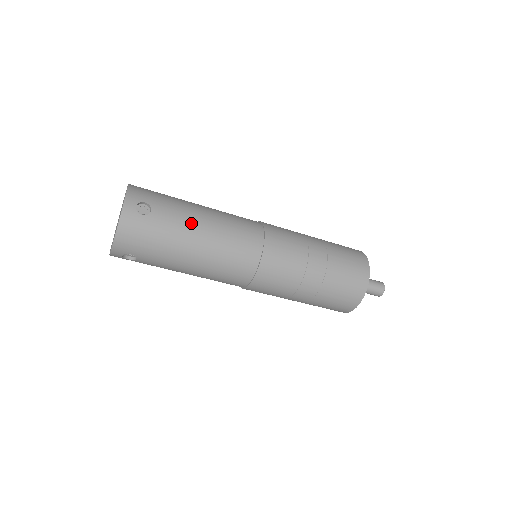
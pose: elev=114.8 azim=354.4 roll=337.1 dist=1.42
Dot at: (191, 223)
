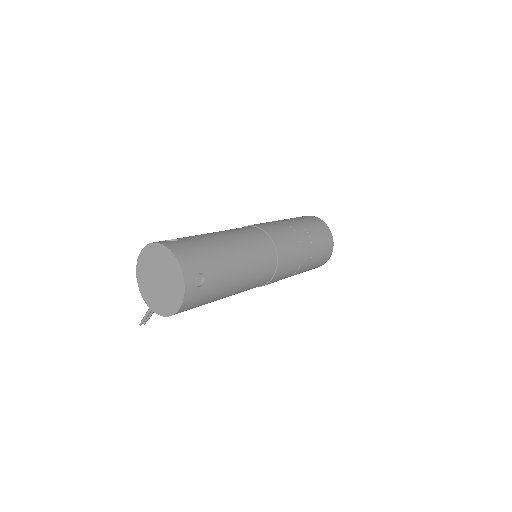
Dot at: (206, 234)
